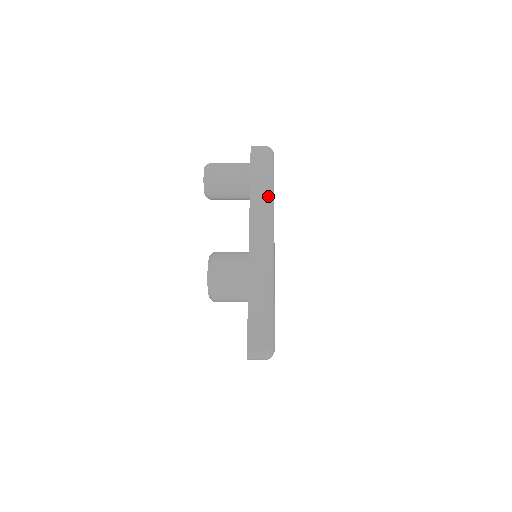
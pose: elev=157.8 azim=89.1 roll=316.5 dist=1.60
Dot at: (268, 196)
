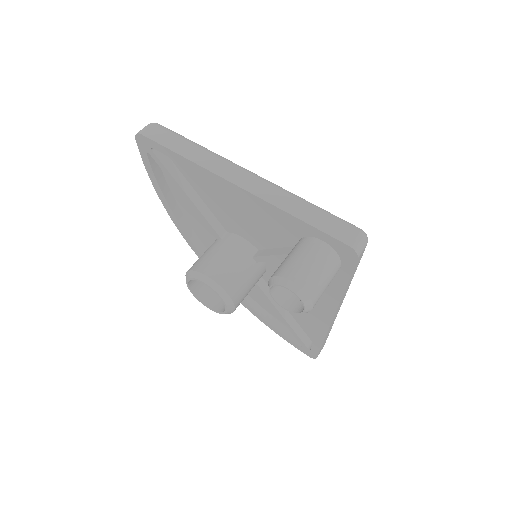
Dot at: occluded
